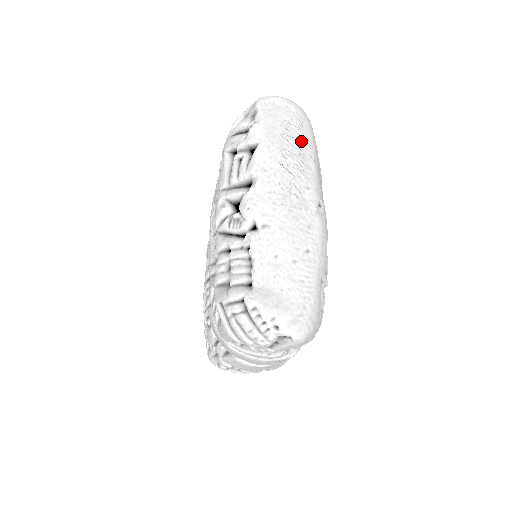
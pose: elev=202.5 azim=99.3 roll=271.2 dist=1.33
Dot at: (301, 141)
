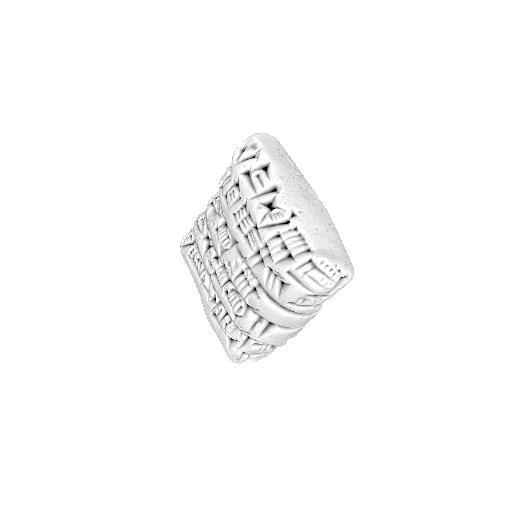
Dot at: (289, 160)
